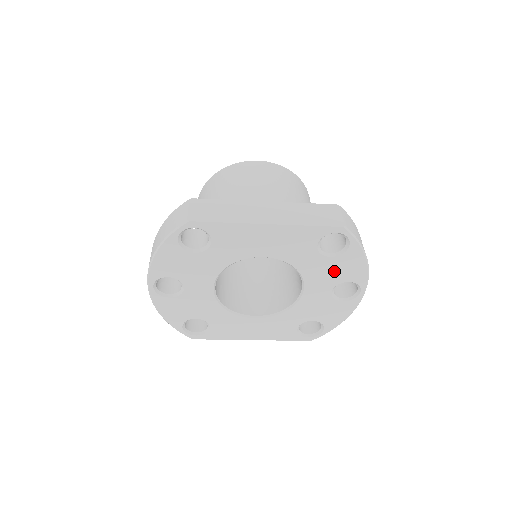
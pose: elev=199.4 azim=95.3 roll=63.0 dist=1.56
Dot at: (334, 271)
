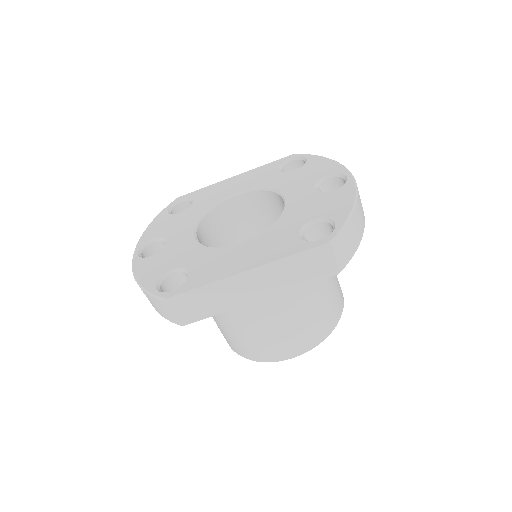
Dot at: (306, 176)
